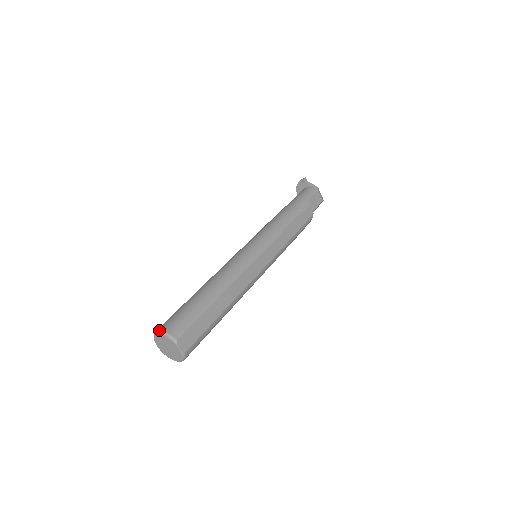
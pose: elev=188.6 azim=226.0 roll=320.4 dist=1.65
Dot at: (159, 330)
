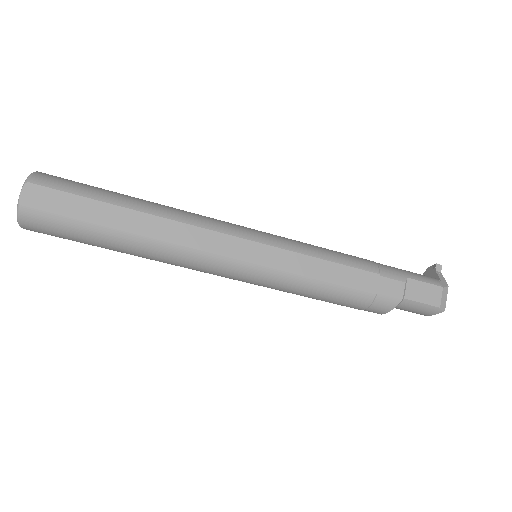
Dot at: occluded
